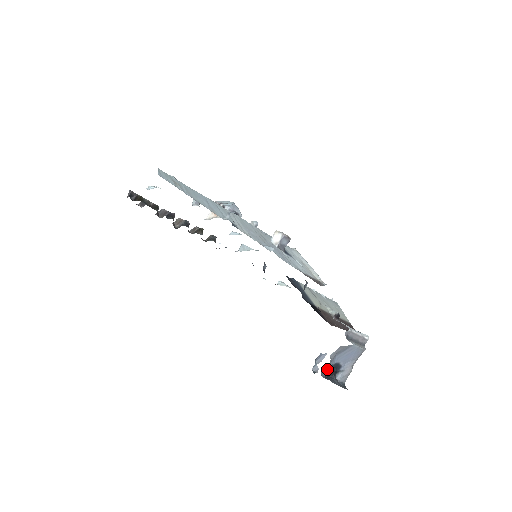
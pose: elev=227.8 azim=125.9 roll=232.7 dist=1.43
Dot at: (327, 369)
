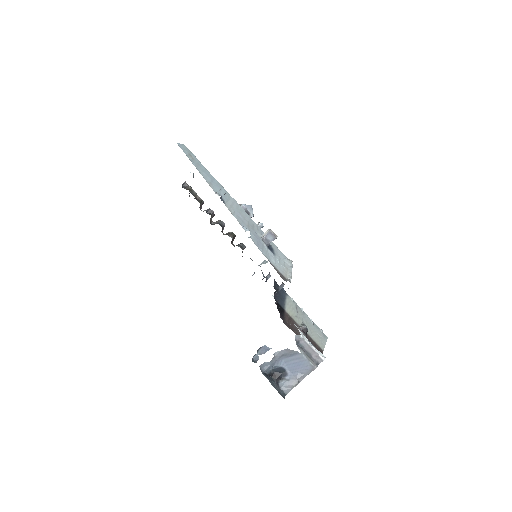
Dot at: (268, 366)
